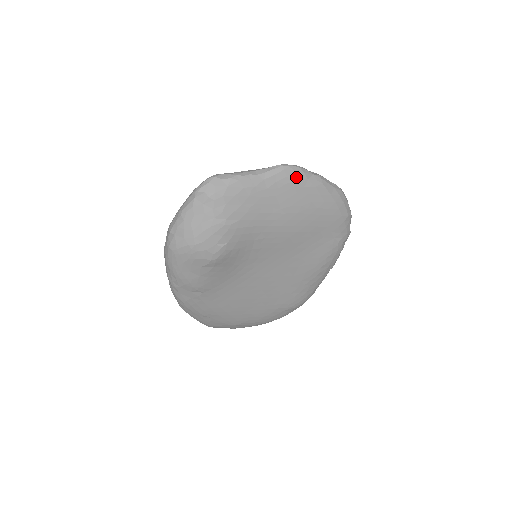
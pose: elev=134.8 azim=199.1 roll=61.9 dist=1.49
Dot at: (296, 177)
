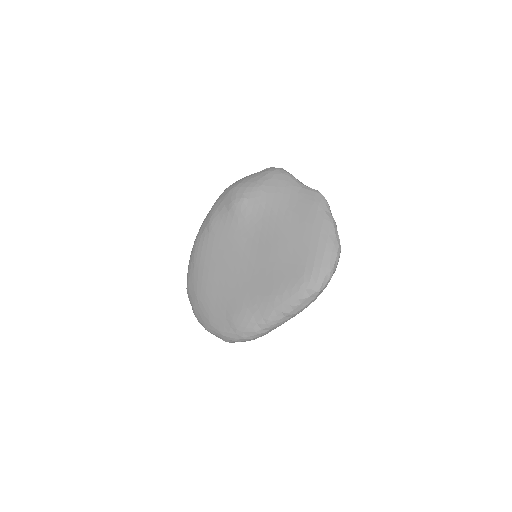
Dot at: (319, 202)
